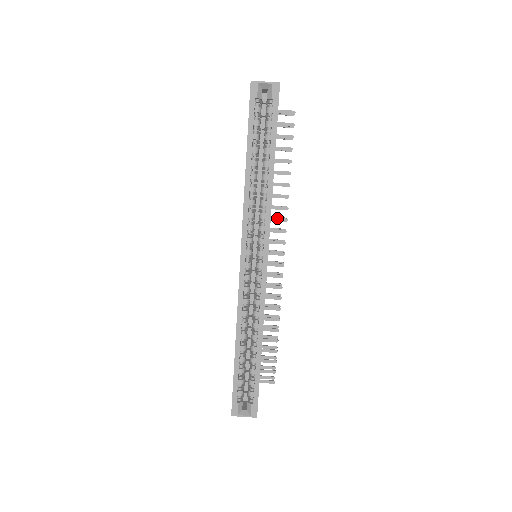
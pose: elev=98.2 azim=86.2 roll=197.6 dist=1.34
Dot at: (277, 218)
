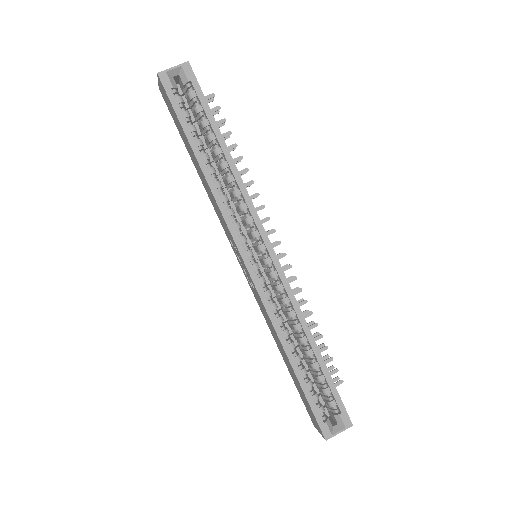
Dot at: occluded
